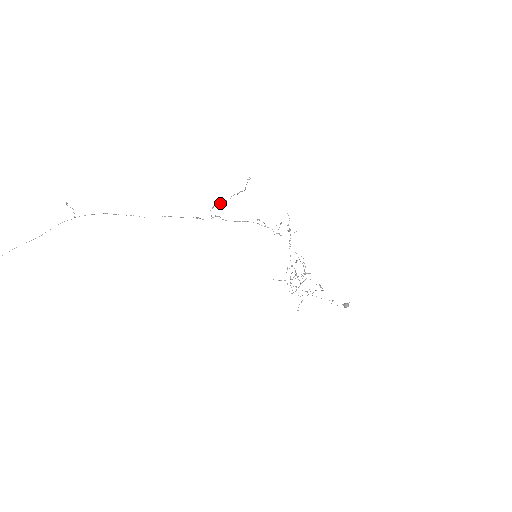
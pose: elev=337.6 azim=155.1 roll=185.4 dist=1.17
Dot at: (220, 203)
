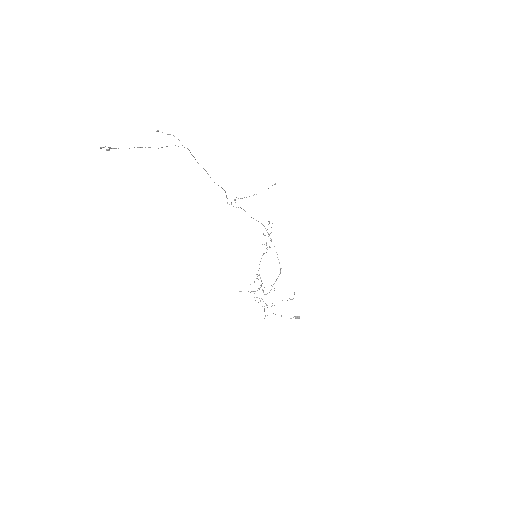
Dot at: (242, 198)
